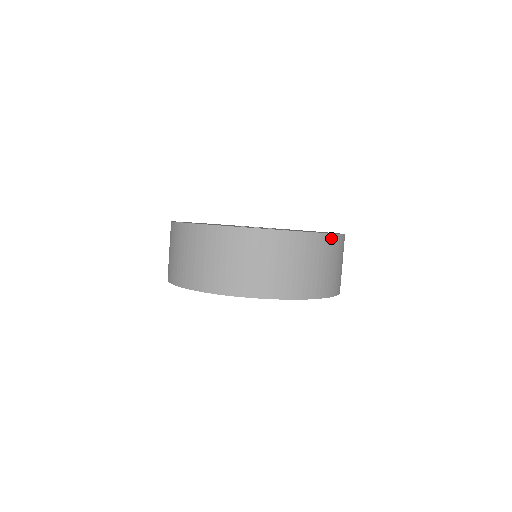
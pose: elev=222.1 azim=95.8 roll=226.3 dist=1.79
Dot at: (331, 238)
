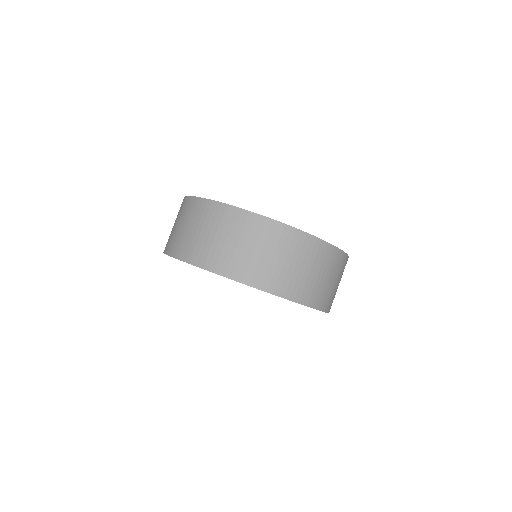
Dot at: (345, 258)
